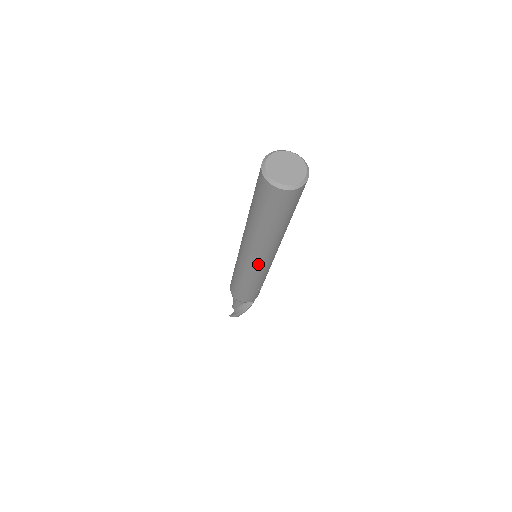
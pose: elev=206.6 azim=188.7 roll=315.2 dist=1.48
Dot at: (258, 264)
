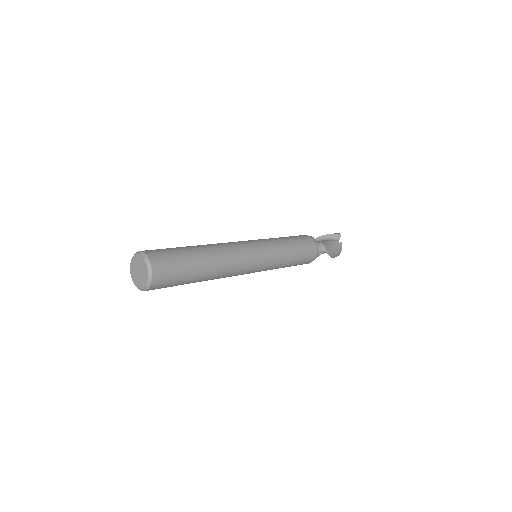
Dot at: (248, 273)
